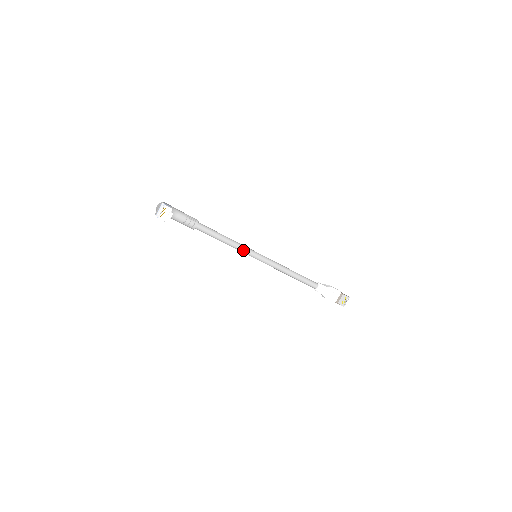
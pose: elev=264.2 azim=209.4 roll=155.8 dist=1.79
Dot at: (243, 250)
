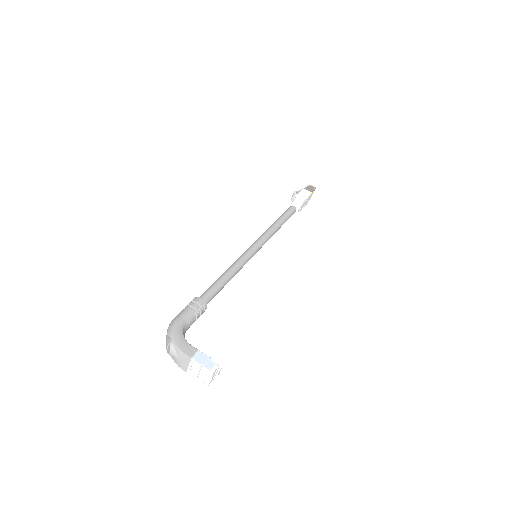
Dot at: occluded
